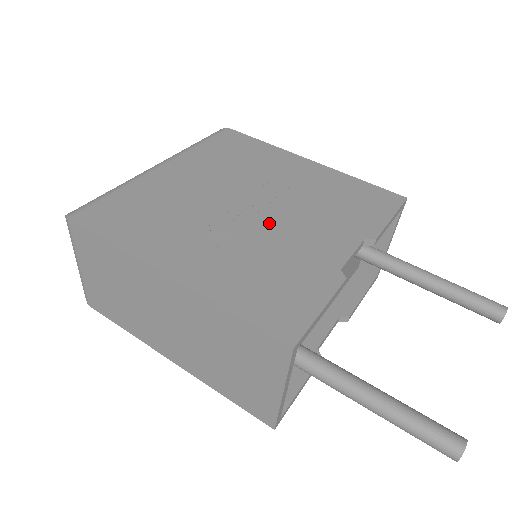
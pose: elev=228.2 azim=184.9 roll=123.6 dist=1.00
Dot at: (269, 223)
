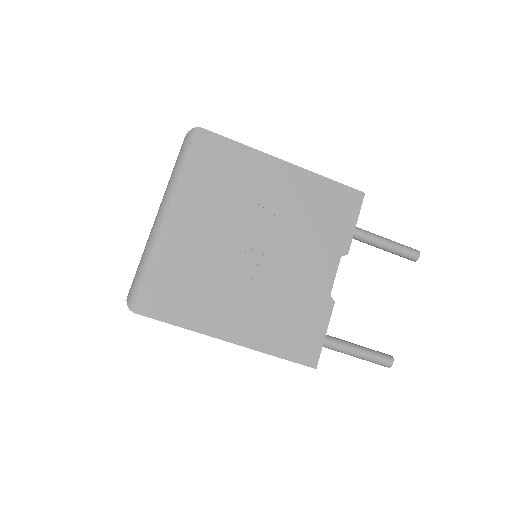
Dot at: (276, 264)
